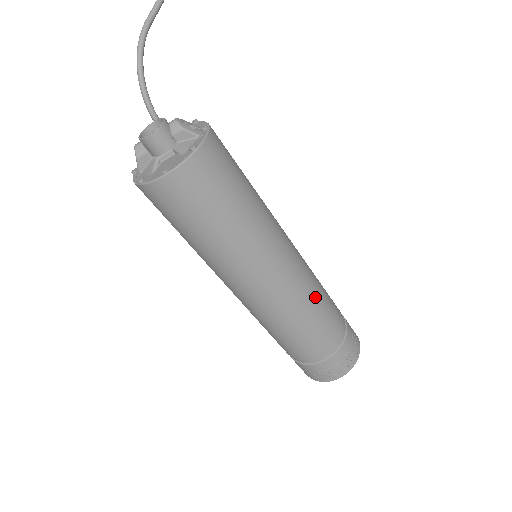
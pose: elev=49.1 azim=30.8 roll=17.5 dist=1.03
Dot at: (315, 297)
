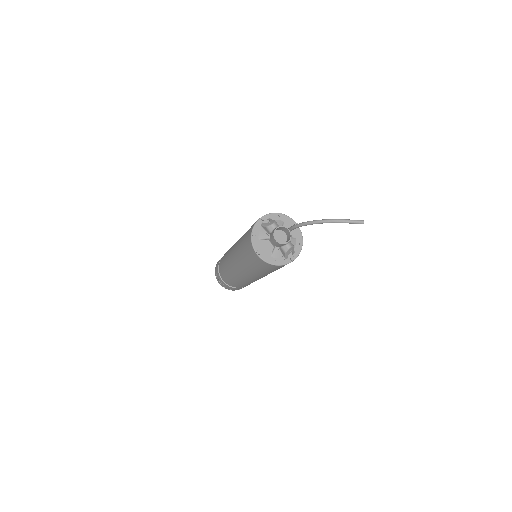
Dot at: (247, 283)
